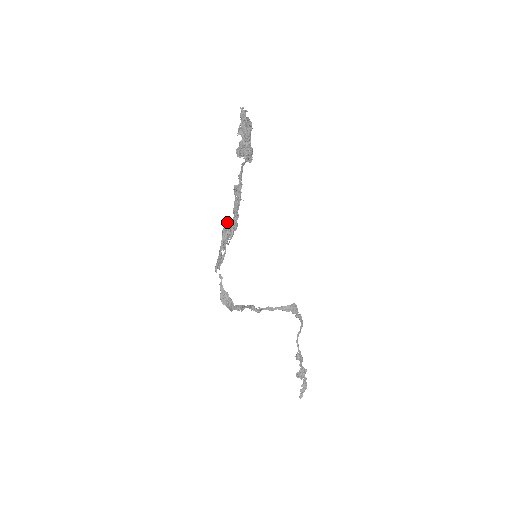
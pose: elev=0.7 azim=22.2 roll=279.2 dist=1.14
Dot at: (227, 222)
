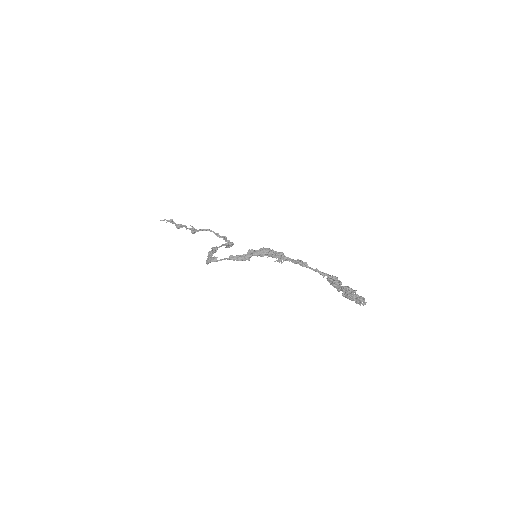
Dot at: (270, 254)
